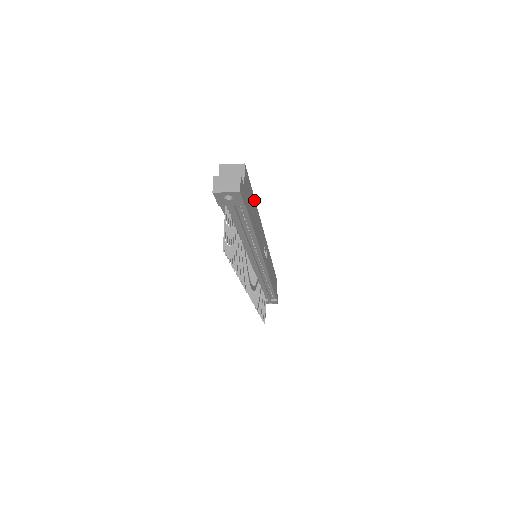
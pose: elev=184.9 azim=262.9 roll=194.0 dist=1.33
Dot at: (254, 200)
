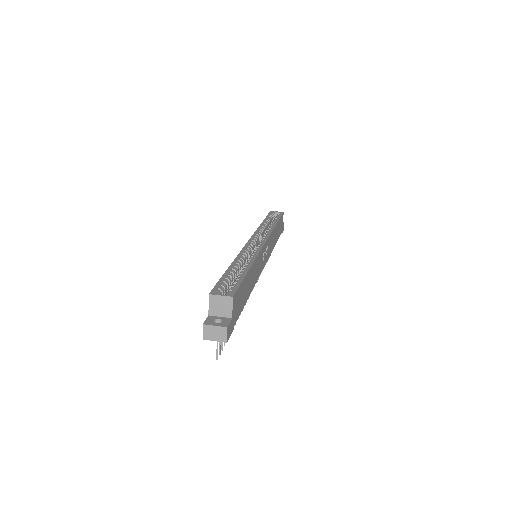
Dot at: (247, 274)
